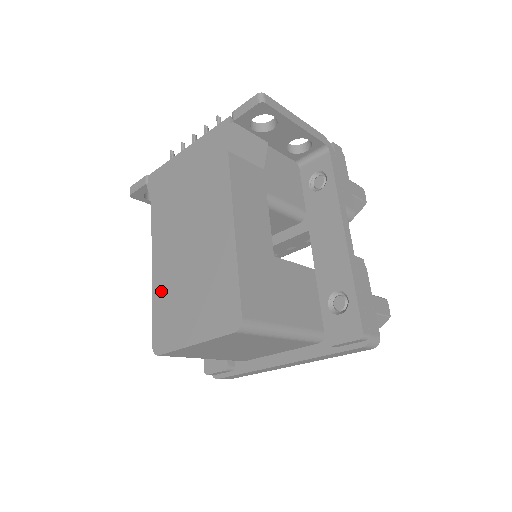
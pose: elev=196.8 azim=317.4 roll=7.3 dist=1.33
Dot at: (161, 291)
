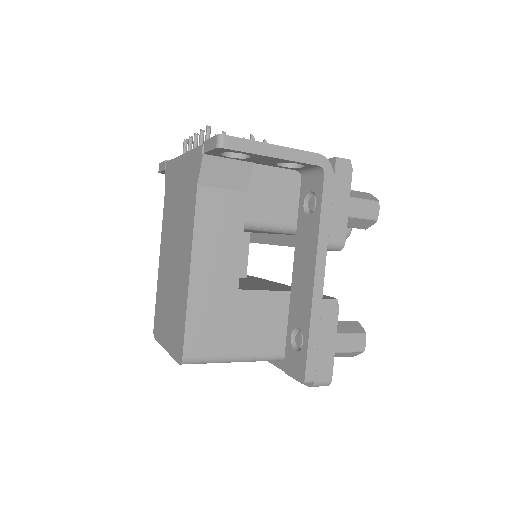
Dot at: (160, 286)
